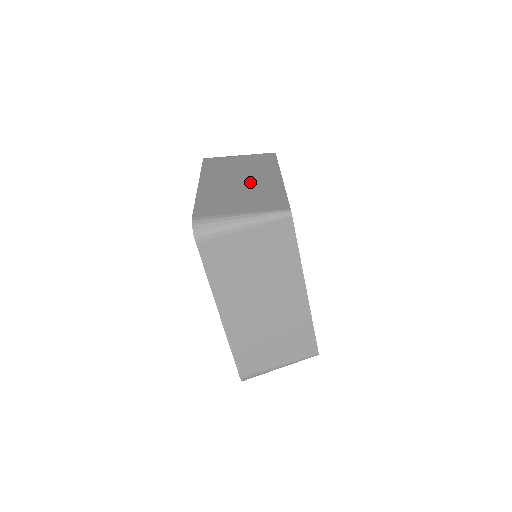
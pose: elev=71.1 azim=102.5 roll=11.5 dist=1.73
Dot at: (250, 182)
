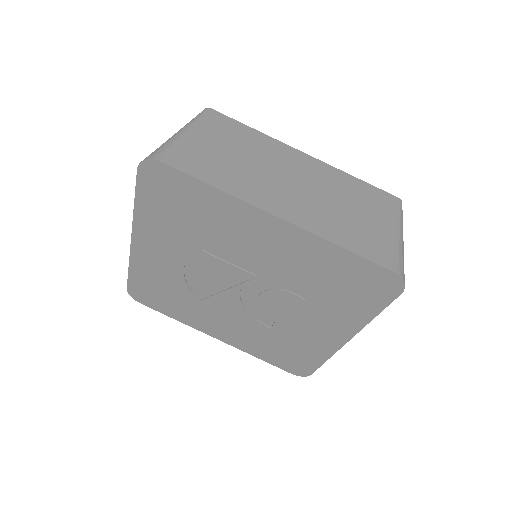
Dot at: occluded
